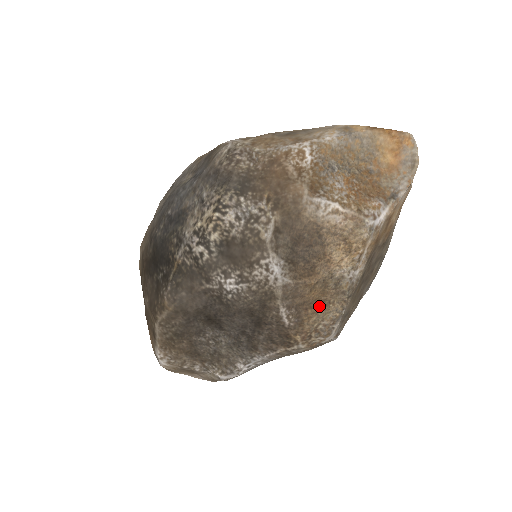
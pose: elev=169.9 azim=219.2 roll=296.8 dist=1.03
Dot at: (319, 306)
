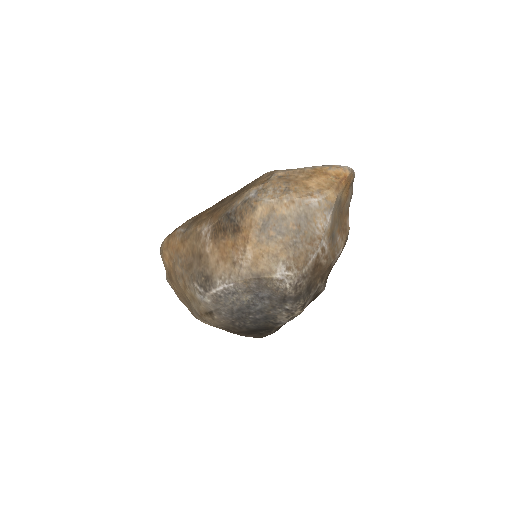
Dot at: occluded
